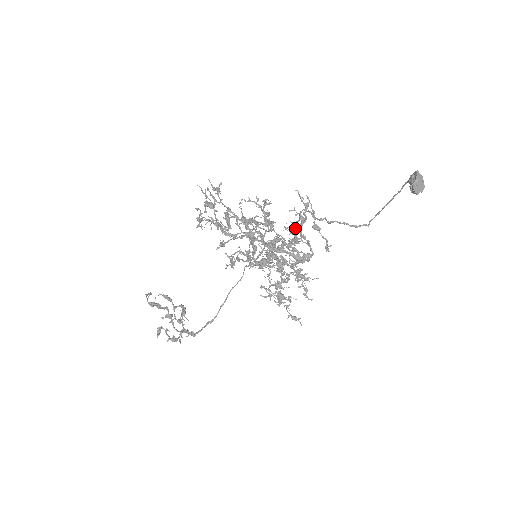
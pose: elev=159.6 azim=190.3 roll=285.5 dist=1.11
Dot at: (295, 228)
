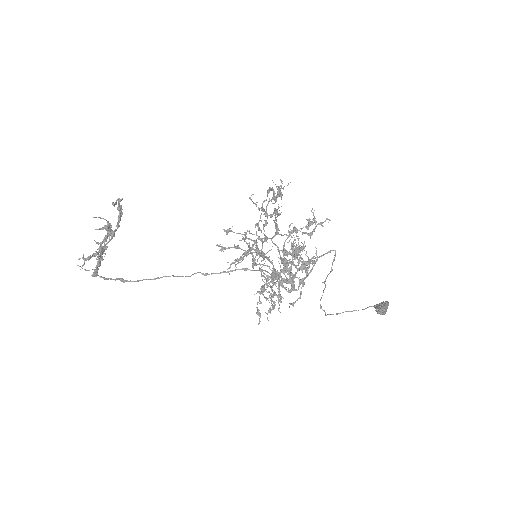
Dot at: (310, 260)
